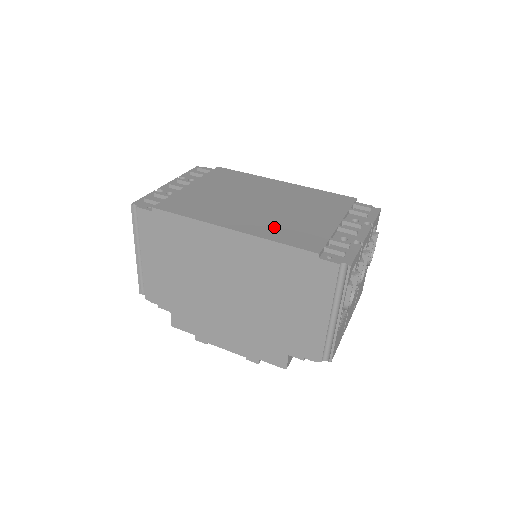
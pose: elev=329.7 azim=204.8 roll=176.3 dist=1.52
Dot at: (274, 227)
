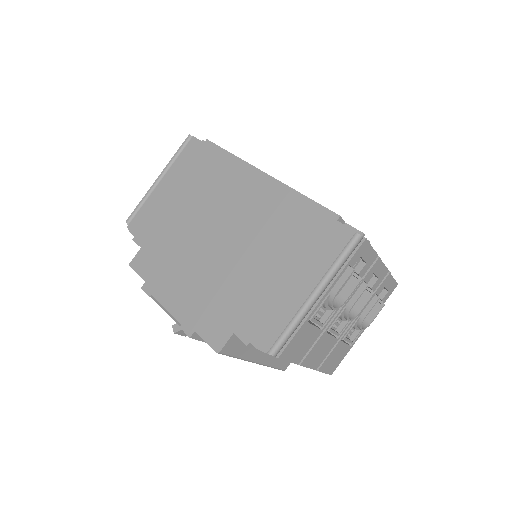
Dot at: occluded
